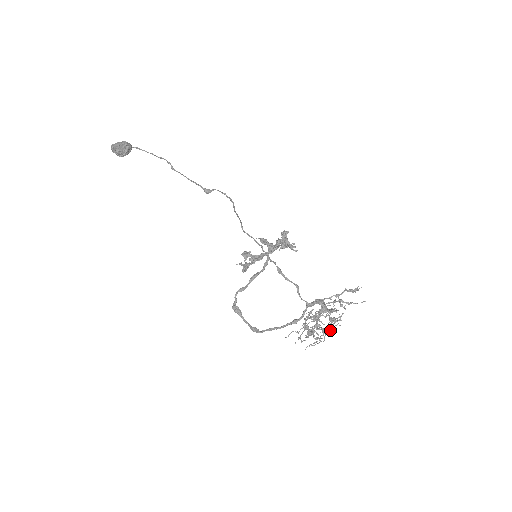
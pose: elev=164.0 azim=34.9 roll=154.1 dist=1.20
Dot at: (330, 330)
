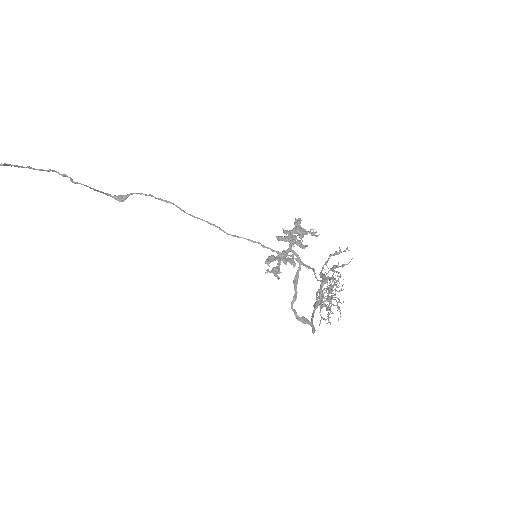
Dot at: (335, 297)
